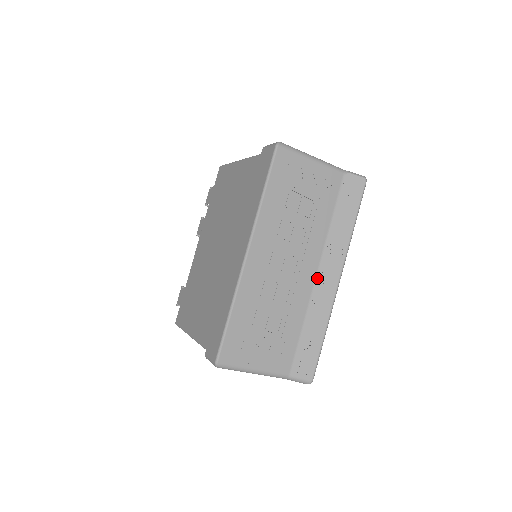
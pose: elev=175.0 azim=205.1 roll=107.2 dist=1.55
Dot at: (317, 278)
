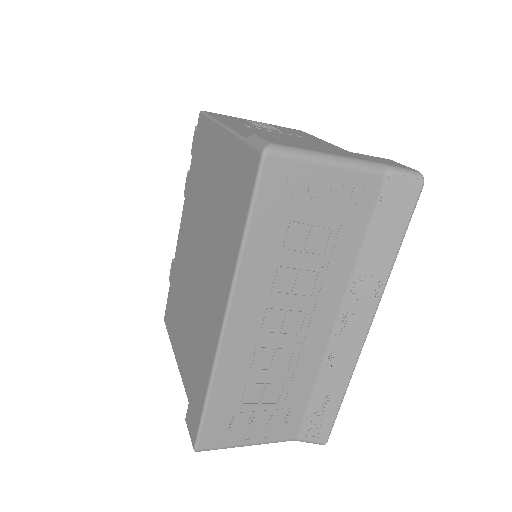
Dot at: (335, 329)
